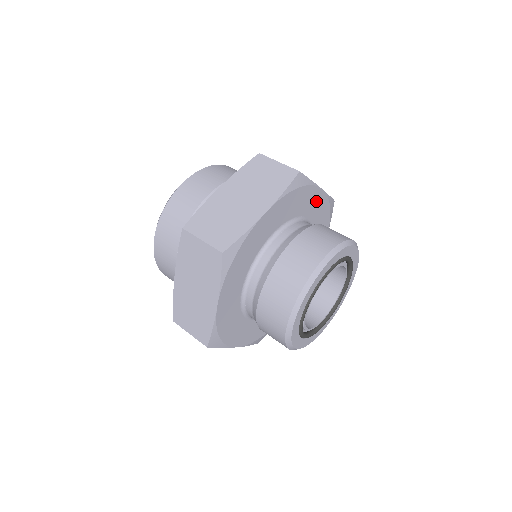
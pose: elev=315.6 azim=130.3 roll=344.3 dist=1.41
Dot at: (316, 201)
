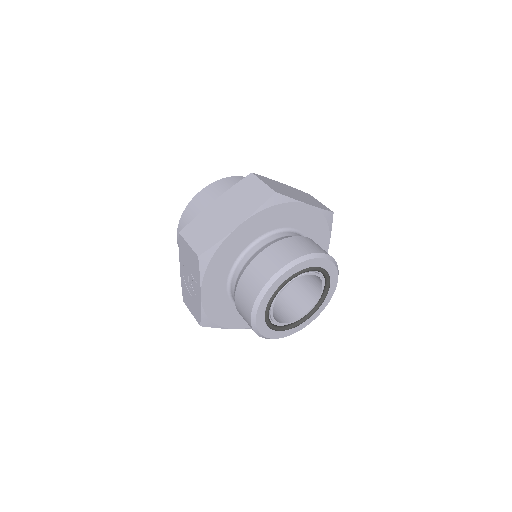
Dot at: occluded
